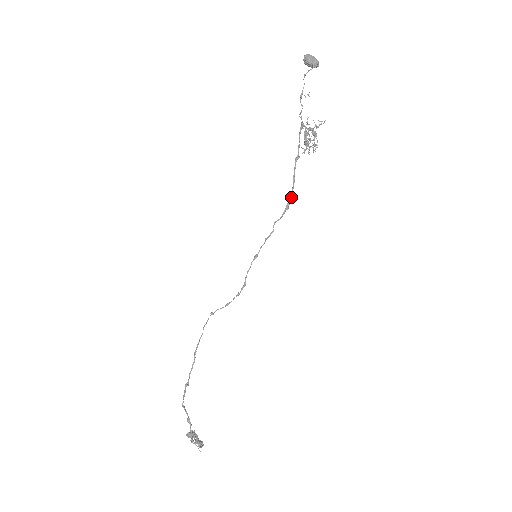
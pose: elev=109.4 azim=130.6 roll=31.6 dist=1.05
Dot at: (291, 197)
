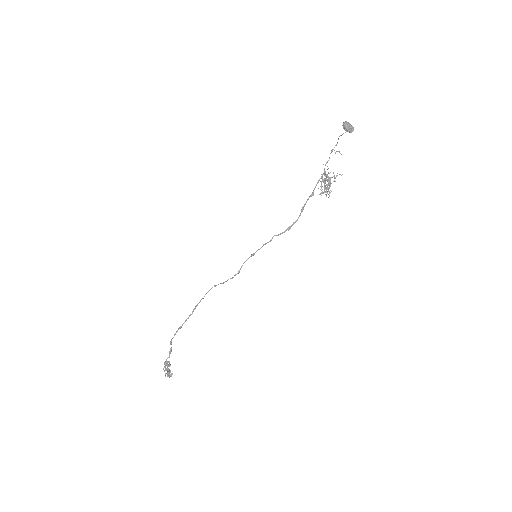
Dot at: (295, 222)
